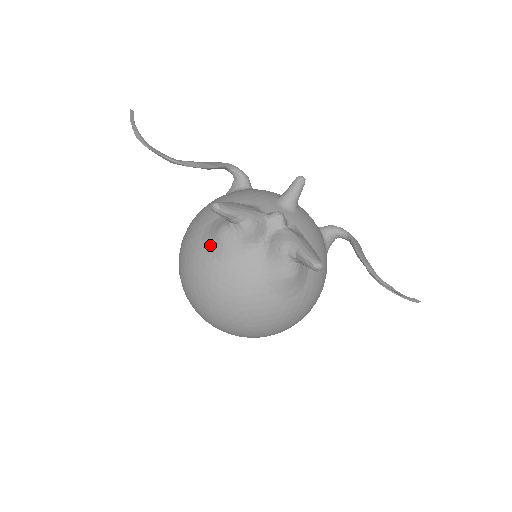
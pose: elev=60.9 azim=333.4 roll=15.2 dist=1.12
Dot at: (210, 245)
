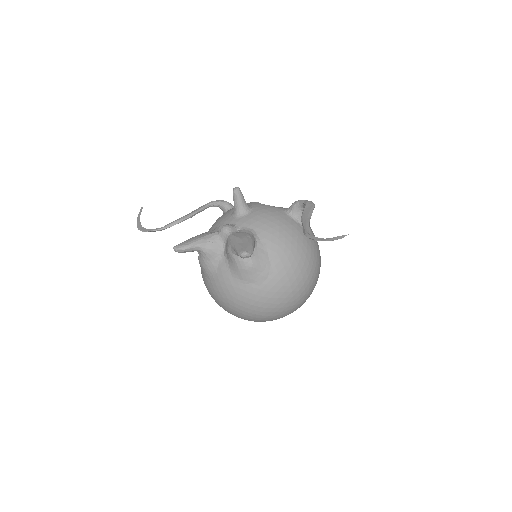
Dot at: (202, 271)
